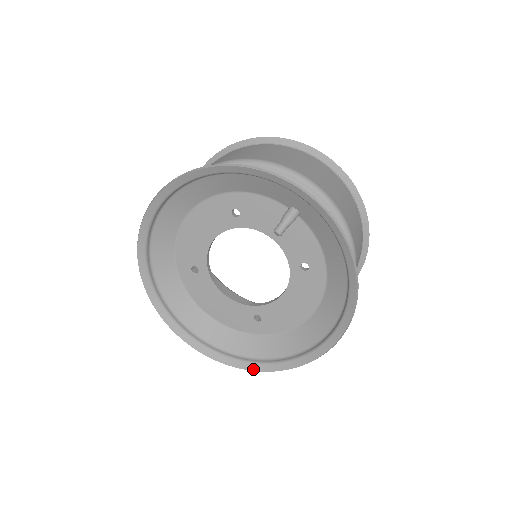
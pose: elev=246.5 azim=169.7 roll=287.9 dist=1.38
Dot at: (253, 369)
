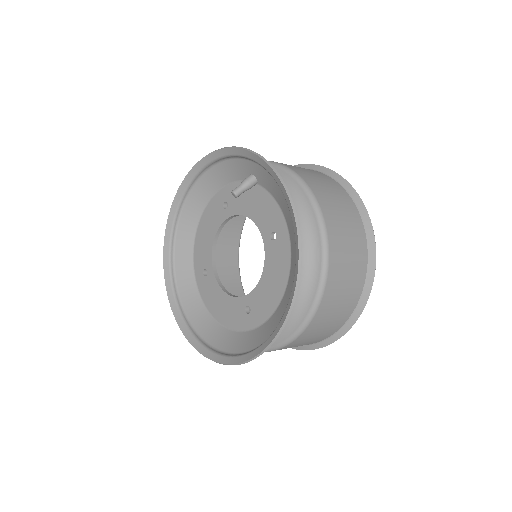
Dot at: (236, 362)
